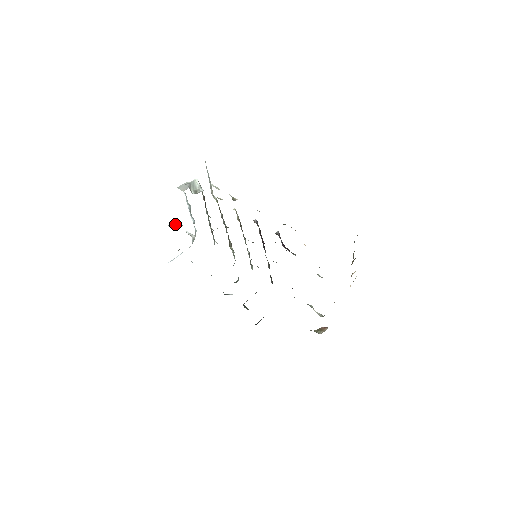
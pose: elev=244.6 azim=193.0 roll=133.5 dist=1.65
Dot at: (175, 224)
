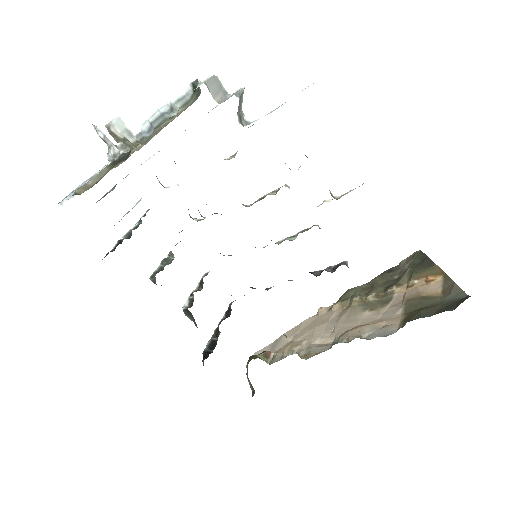
Dot at: (124, 131)
